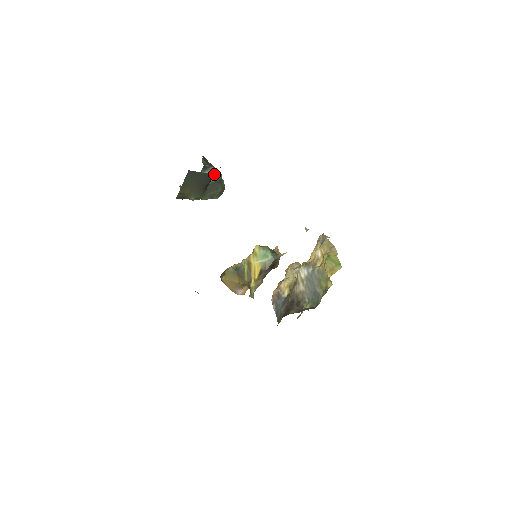
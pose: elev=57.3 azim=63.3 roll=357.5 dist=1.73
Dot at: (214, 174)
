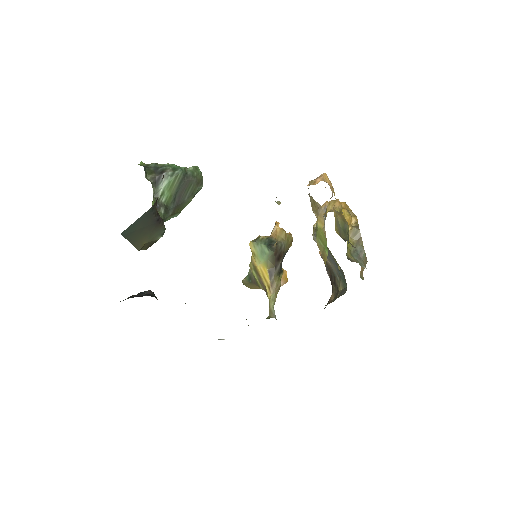
Dot at: (151, 207)
